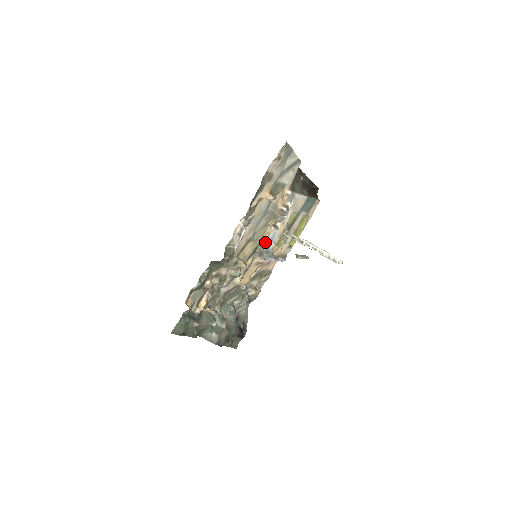
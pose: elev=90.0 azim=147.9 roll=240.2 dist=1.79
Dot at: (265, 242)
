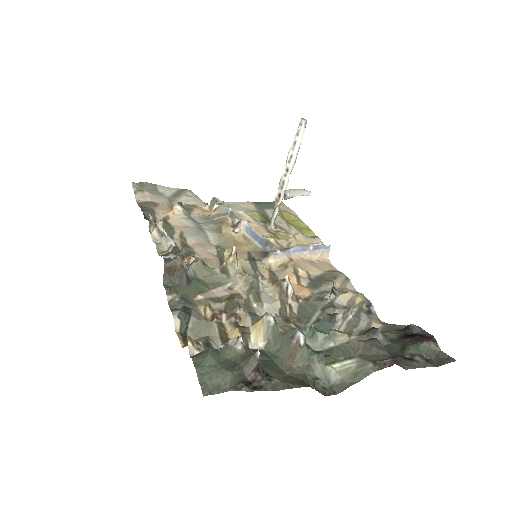
Dot at: (251, 245)
